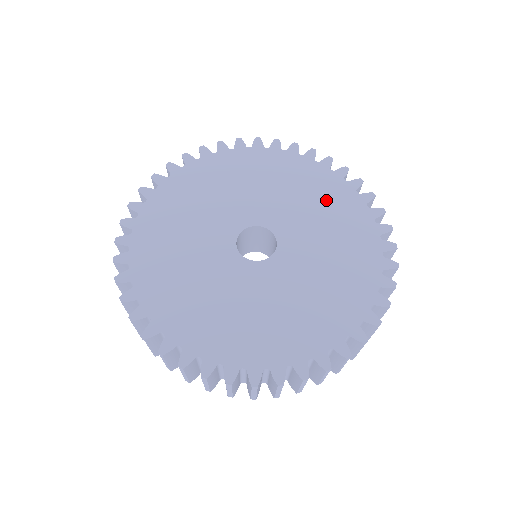
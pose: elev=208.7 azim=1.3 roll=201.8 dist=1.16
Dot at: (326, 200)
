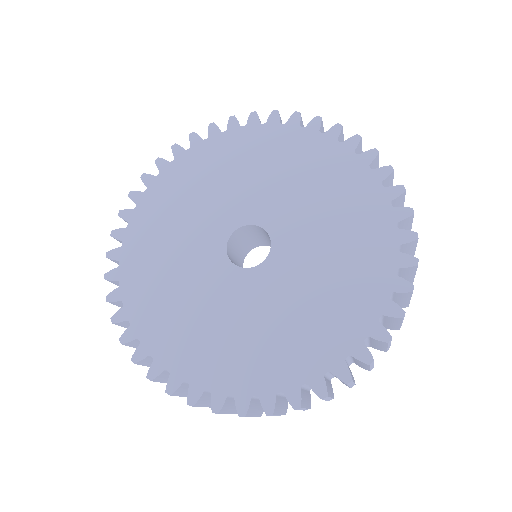
Dot at: (250, 156)
